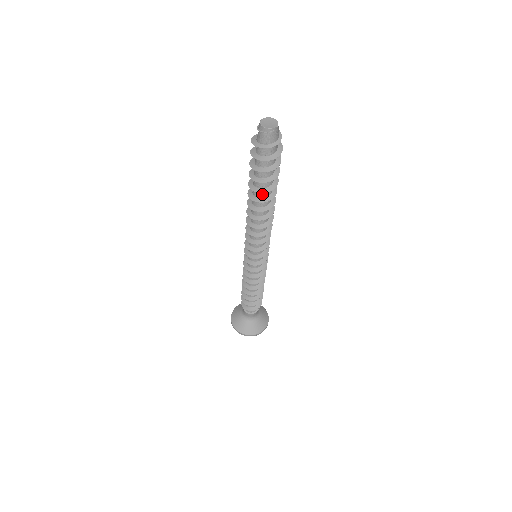
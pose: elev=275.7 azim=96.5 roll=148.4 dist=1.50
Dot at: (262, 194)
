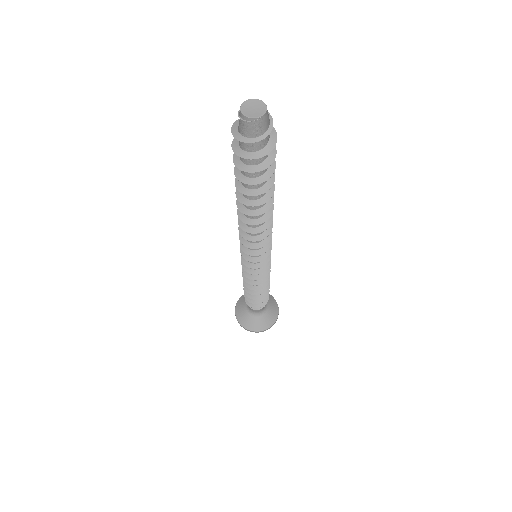
Dot at: occluded
